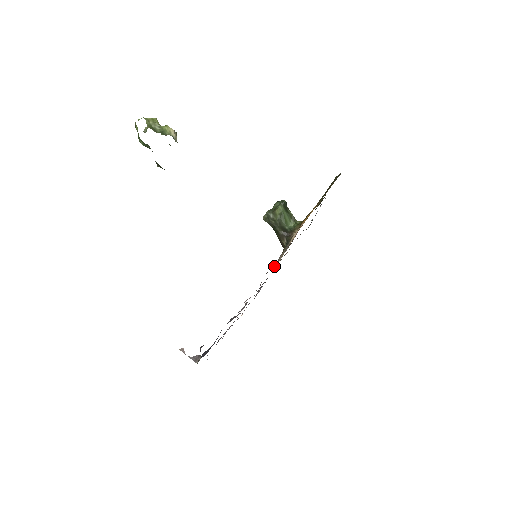
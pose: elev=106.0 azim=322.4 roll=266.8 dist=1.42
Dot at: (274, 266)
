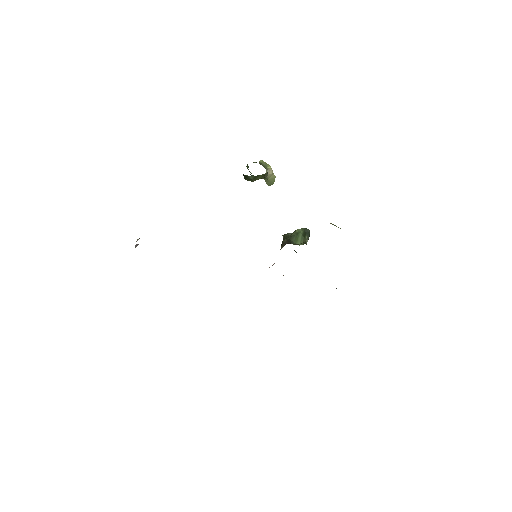
Dot at: occluded
